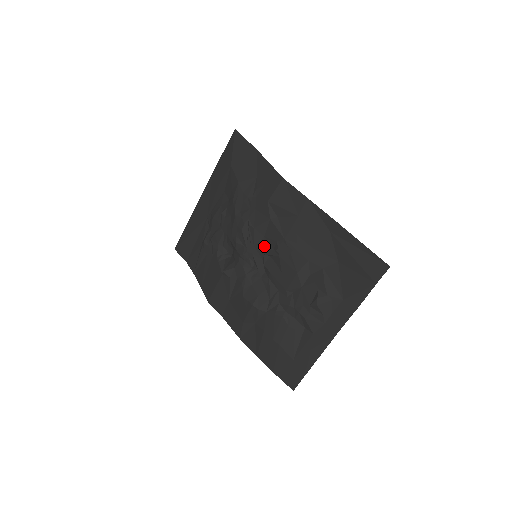
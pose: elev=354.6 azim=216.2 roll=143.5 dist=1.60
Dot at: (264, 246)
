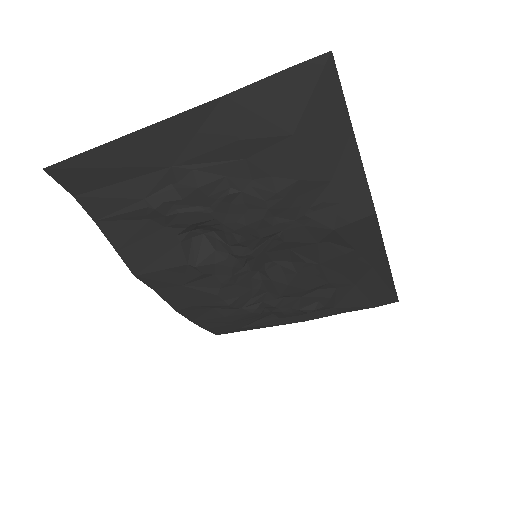
Dot at: (280, 256)
